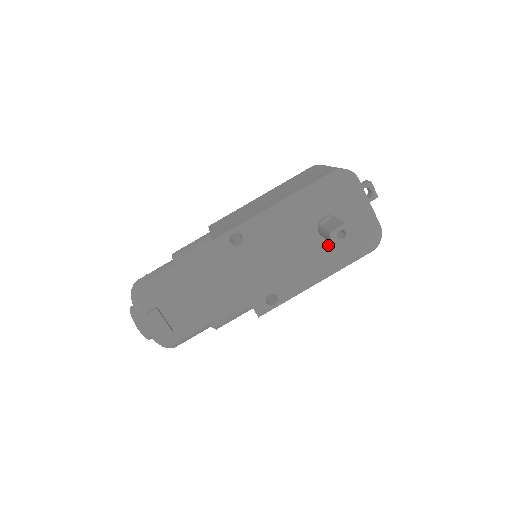
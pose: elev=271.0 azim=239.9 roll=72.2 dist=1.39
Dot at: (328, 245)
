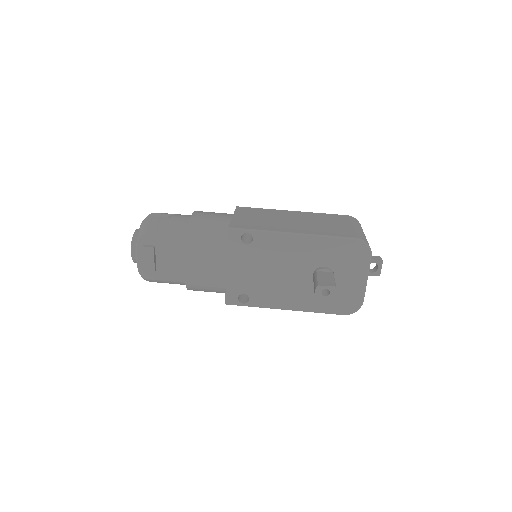
Dot at: occluded
